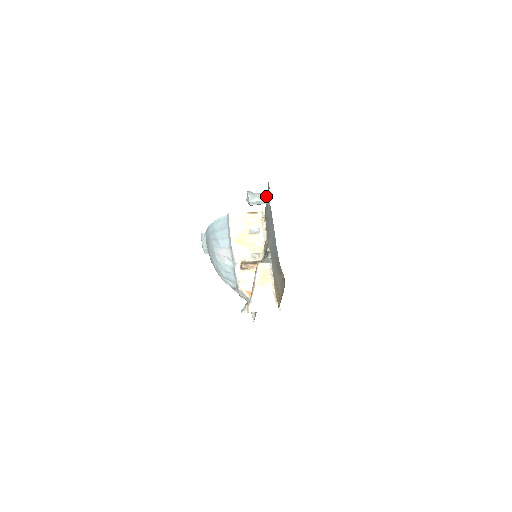
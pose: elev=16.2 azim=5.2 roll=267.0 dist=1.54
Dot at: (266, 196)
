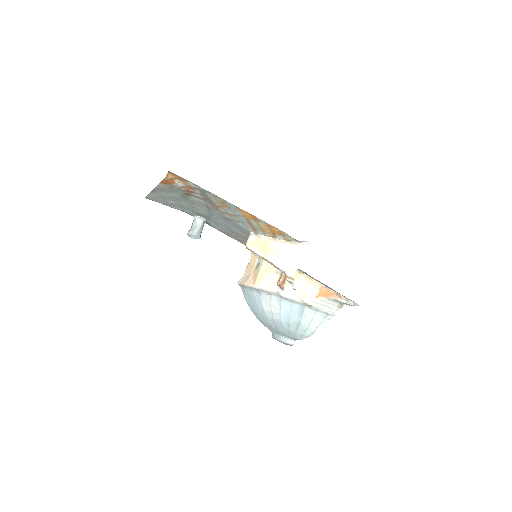
Dot at: (194, 218)
